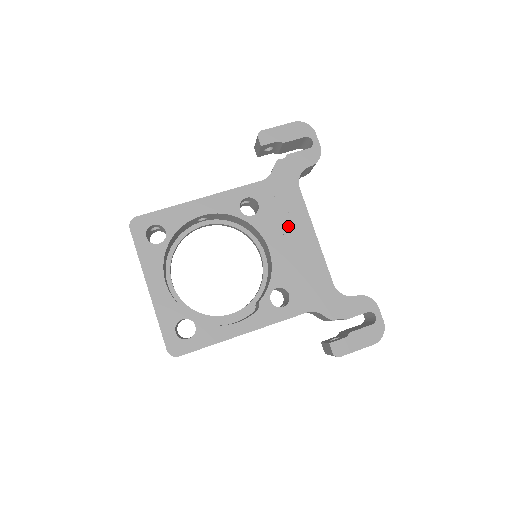
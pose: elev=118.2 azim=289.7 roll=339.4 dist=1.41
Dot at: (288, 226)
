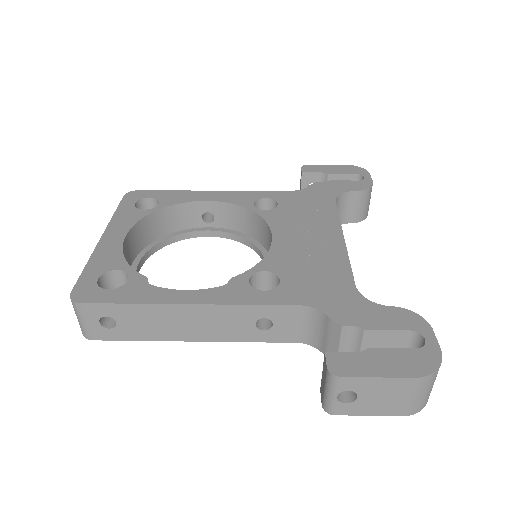
Dot at: (308, 225)
